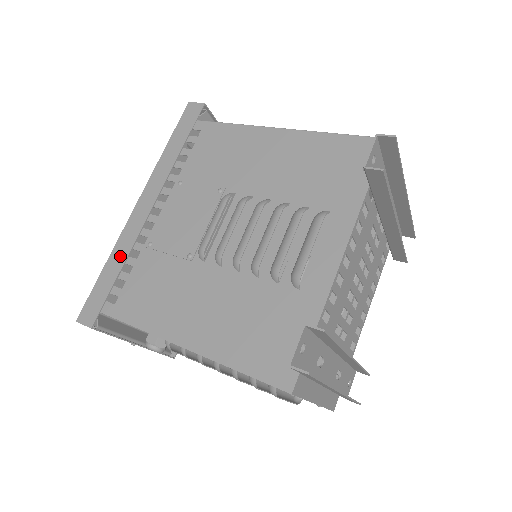
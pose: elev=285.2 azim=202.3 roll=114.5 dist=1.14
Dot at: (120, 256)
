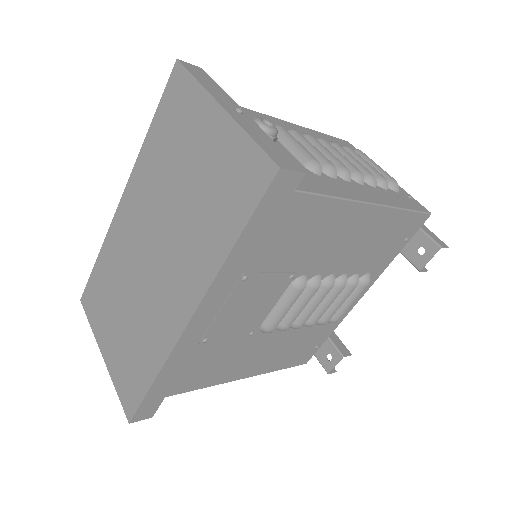
Dot at: (176, 368)
